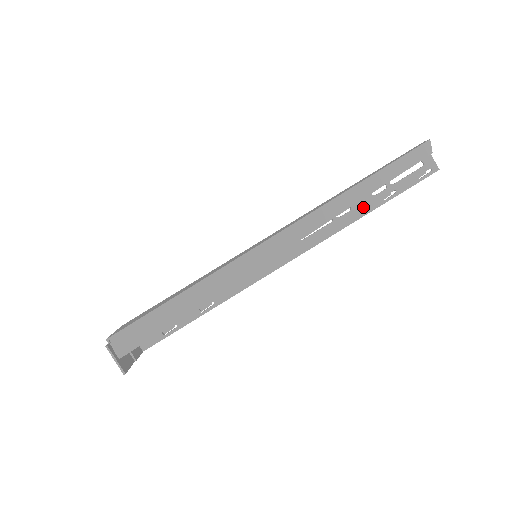
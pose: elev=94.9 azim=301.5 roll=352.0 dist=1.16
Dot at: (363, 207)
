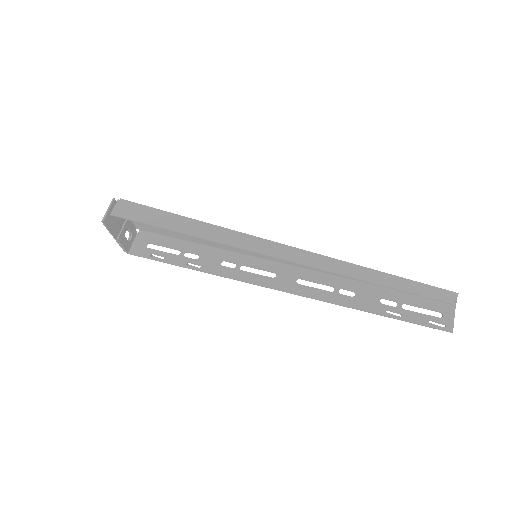
Dot at: (365, 303)
